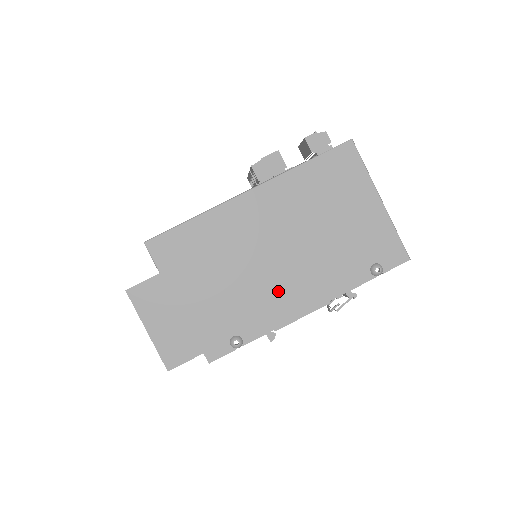
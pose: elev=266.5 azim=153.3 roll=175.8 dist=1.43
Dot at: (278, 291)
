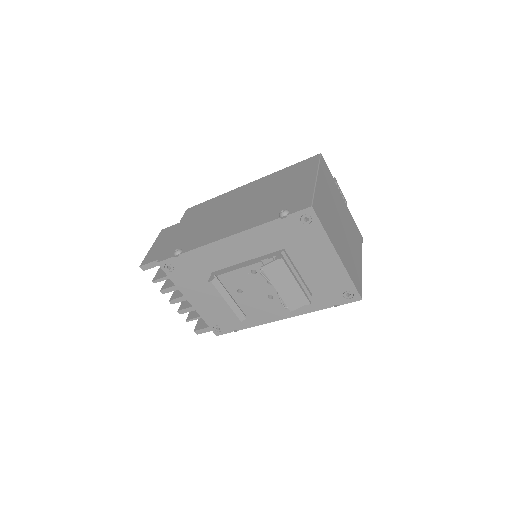
Dot at: (220, 227)
